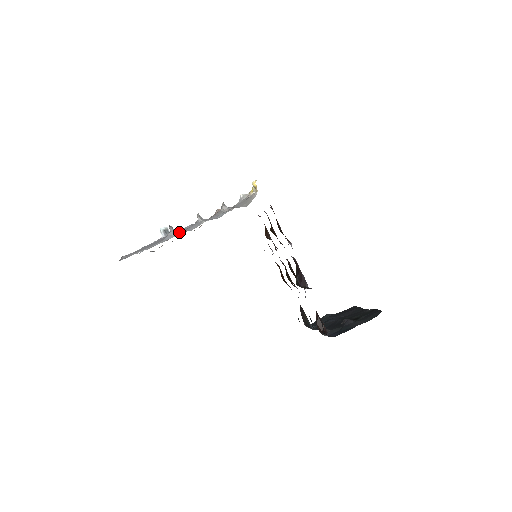
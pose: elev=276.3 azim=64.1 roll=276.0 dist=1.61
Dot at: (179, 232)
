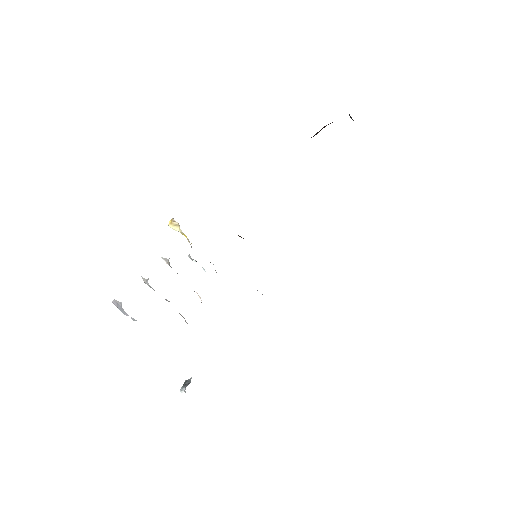
Dot at: occluded
